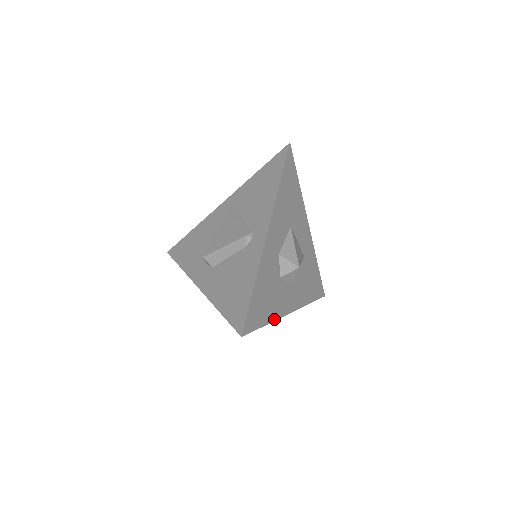
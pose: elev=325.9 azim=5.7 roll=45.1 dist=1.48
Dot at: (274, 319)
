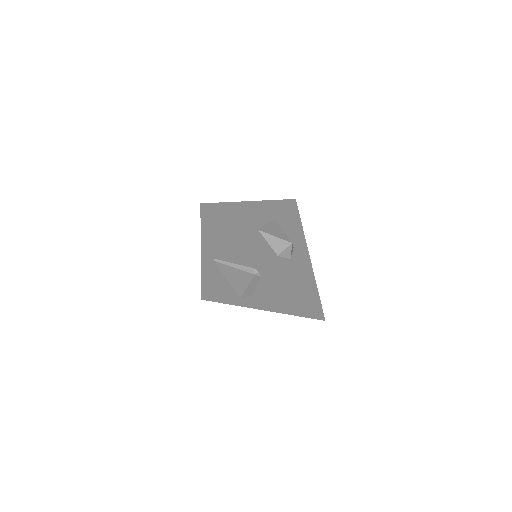
Dot at: (314, 278)
